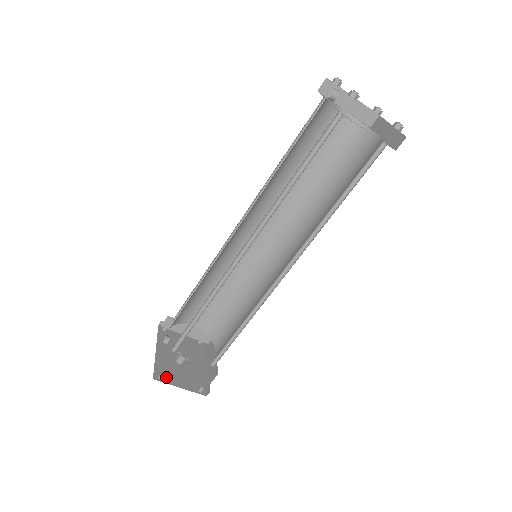
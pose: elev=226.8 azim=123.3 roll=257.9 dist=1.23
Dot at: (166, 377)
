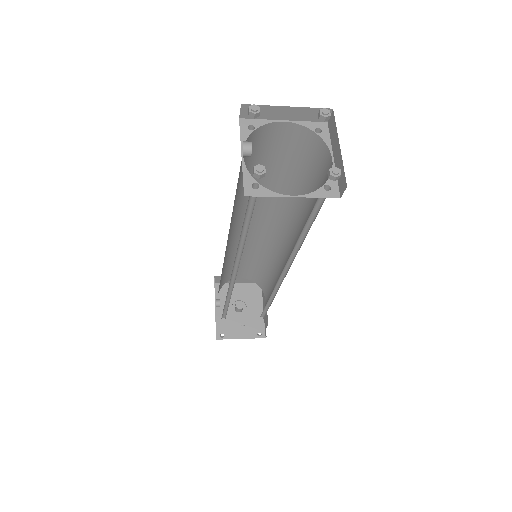
Dot at: (227, 333)
